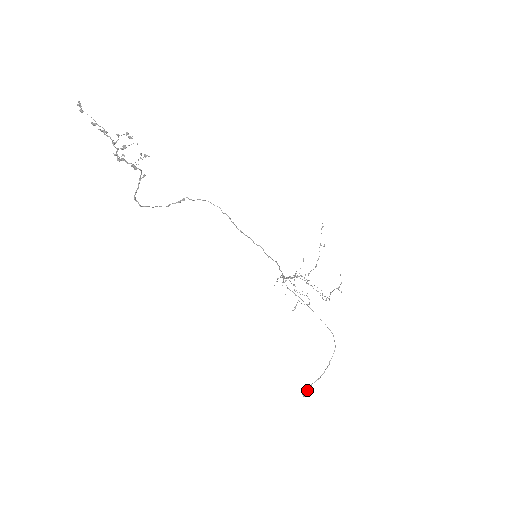
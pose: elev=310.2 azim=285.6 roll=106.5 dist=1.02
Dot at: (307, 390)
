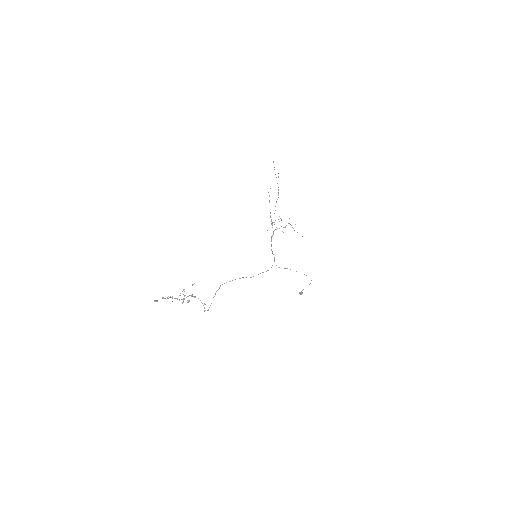
Dot at: (301, 294)
